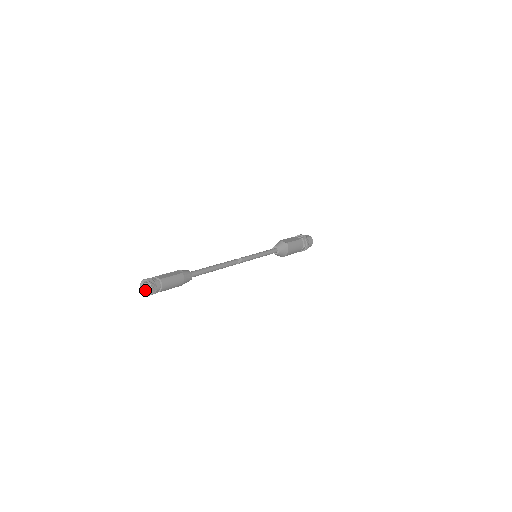
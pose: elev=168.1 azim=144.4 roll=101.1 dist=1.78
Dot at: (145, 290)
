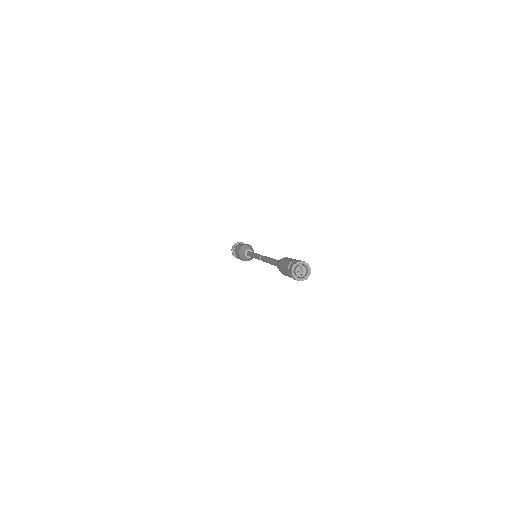
Dot at: (300, 275)
